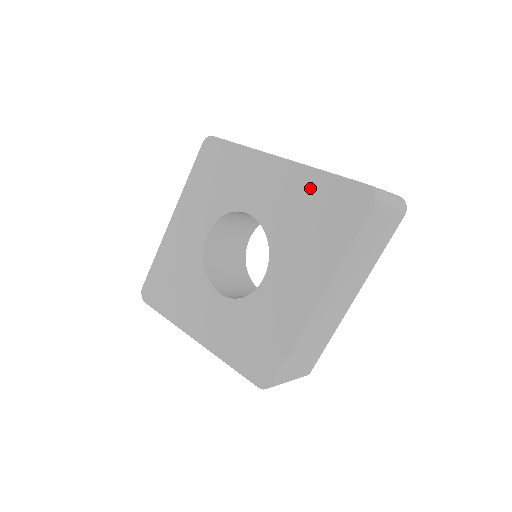
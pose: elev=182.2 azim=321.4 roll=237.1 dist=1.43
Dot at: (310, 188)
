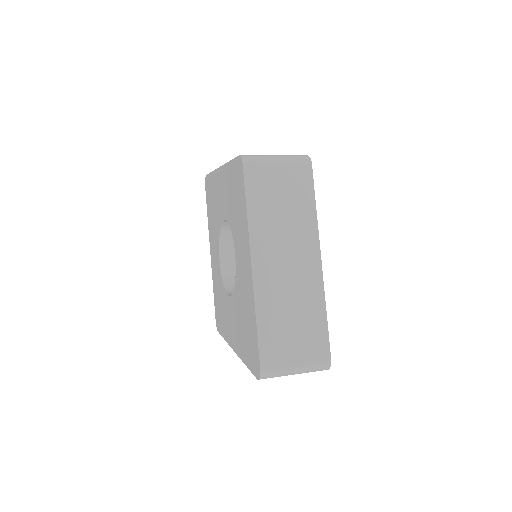
Dot at: (250, 312)
